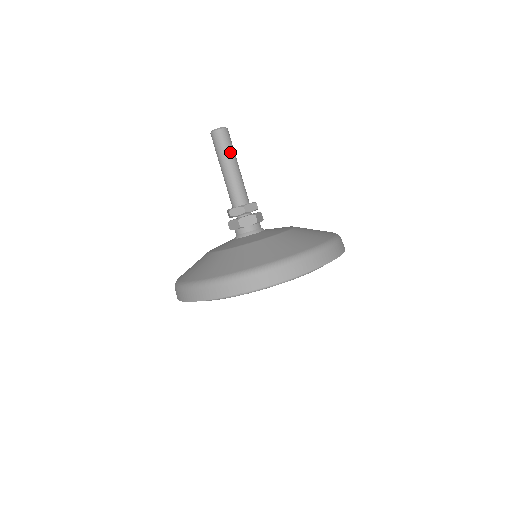
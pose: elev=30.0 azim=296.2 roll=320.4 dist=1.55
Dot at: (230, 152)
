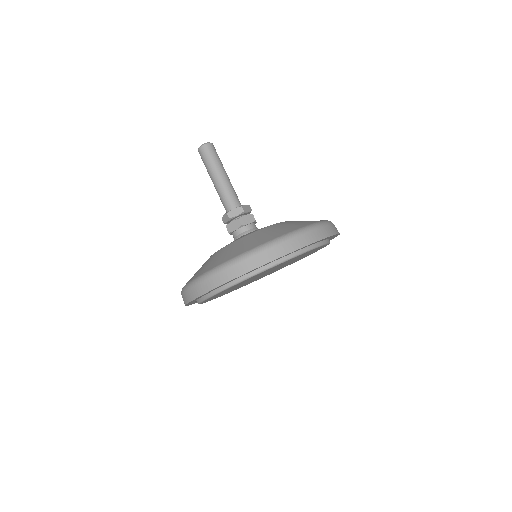
Dot at: (212, 165)
